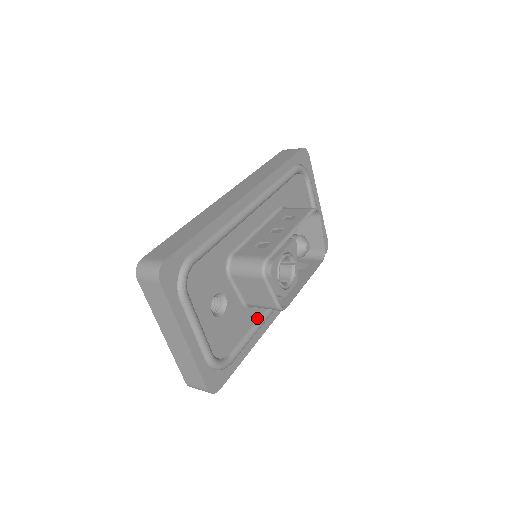
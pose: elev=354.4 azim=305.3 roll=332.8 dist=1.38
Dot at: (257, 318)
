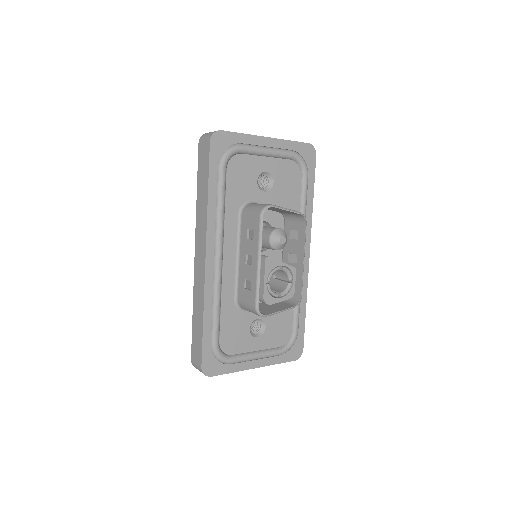
Dot at: occluded
